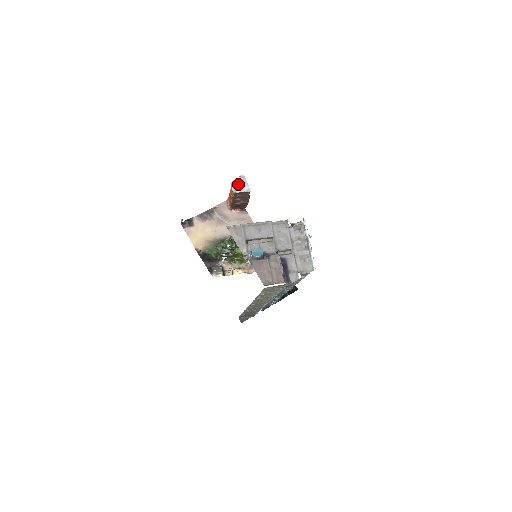
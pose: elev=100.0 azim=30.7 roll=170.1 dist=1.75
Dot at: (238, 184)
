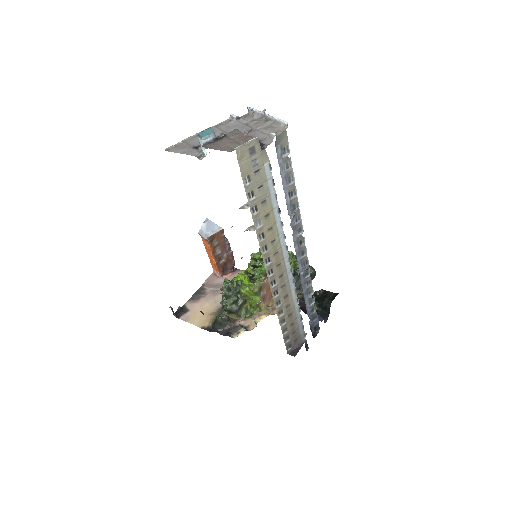
Dot at: (206, 229)
